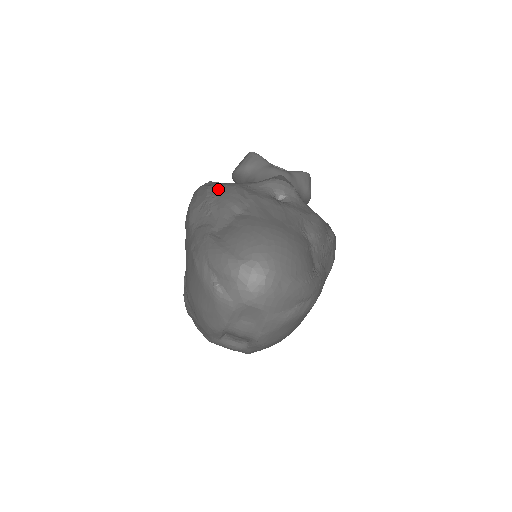
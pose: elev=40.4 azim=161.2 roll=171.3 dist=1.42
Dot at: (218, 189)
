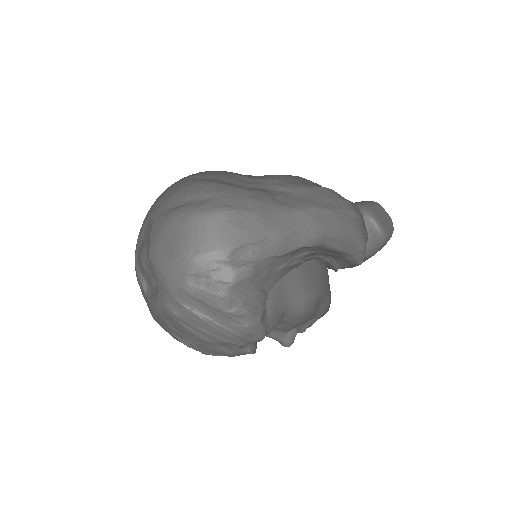
Dot at: occluded
